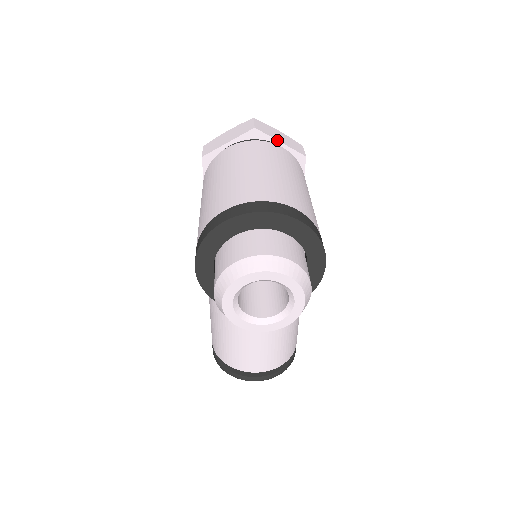
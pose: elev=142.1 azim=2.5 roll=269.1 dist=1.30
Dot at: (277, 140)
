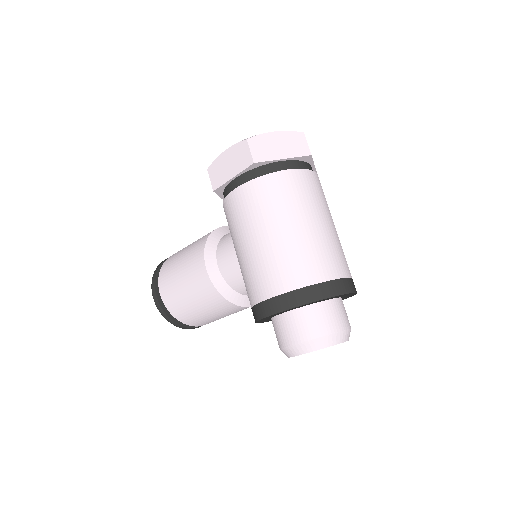
Dot at: occluded
